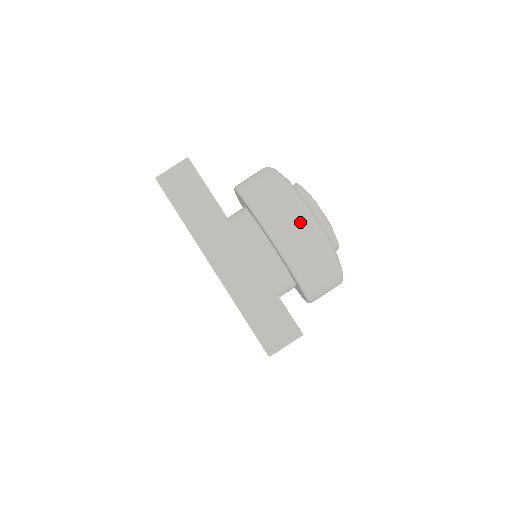
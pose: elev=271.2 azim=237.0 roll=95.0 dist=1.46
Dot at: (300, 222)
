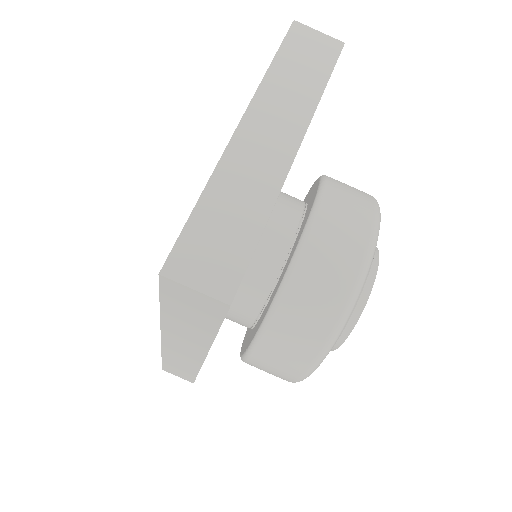
Dot at: (354, 247)
